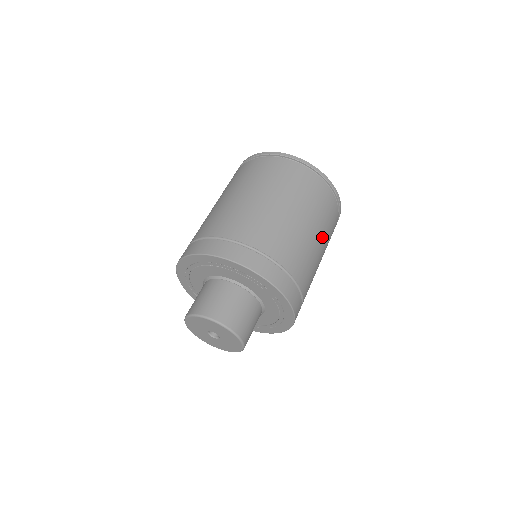
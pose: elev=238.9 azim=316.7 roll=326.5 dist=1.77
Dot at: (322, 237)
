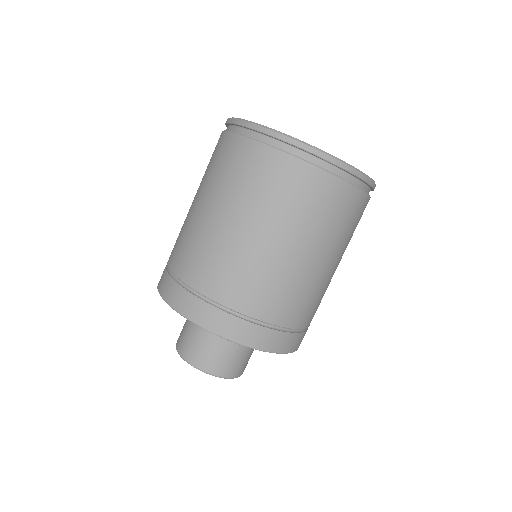
Dot at: (311, 242)
